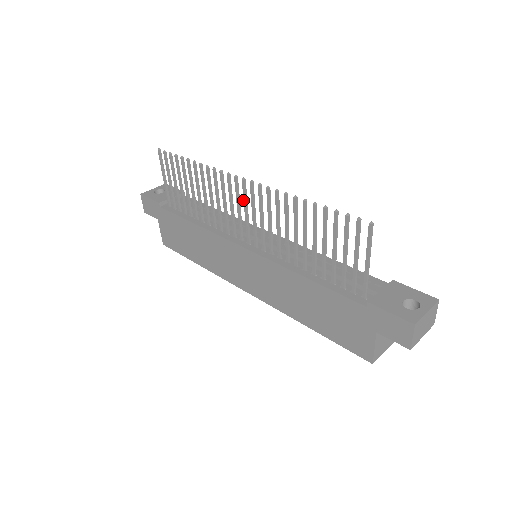
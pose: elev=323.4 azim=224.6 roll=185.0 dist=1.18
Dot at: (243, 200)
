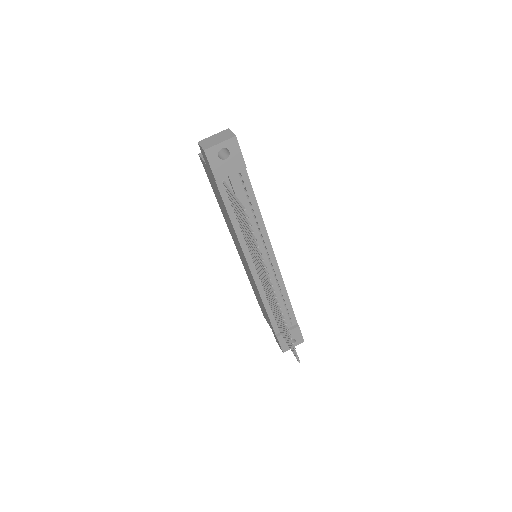
Dot at: (268, 287)
